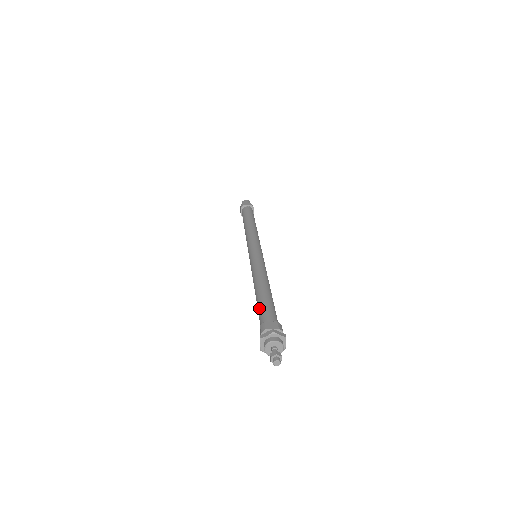
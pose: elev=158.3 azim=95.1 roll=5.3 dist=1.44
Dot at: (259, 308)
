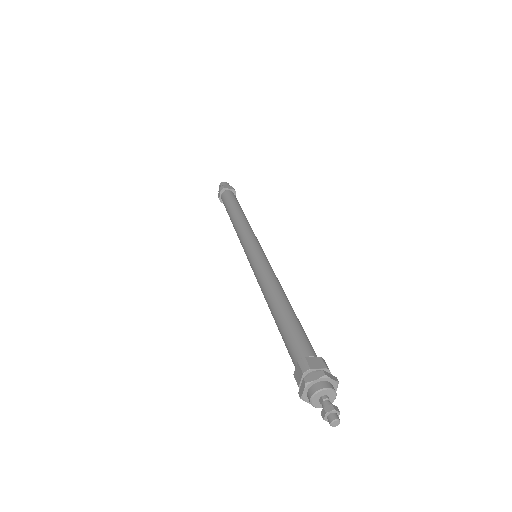
Dot at: (286, 333)
